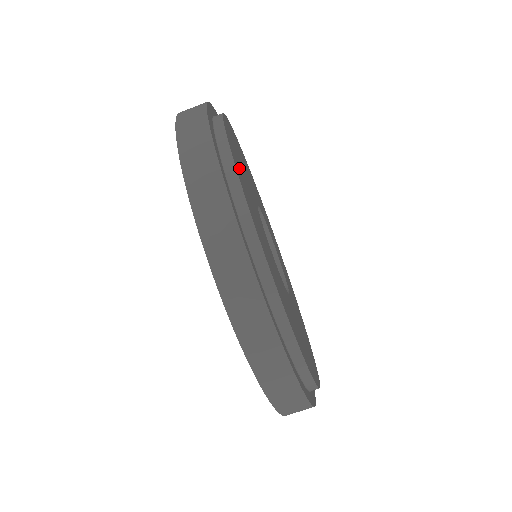
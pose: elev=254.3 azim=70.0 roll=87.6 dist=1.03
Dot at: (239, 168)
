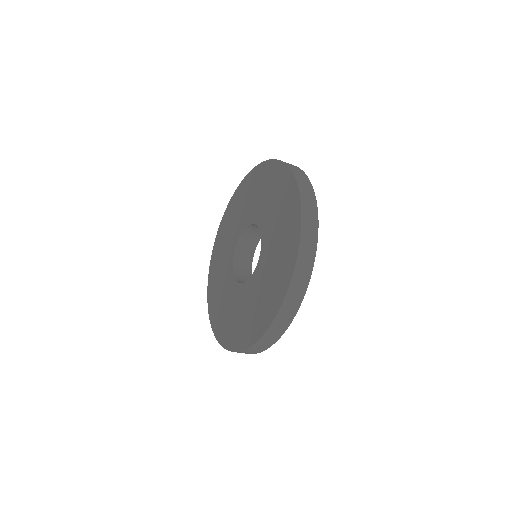
Dot at: occluded
